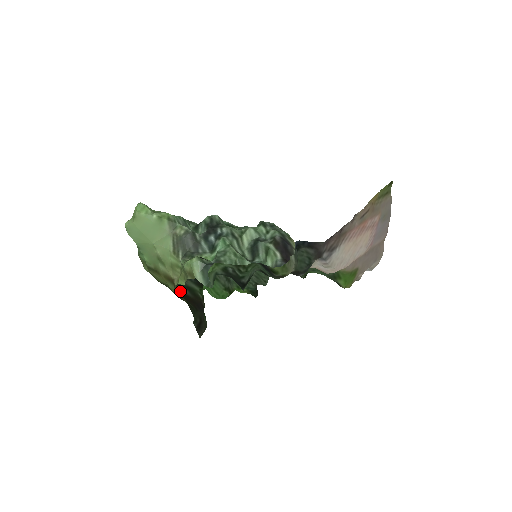
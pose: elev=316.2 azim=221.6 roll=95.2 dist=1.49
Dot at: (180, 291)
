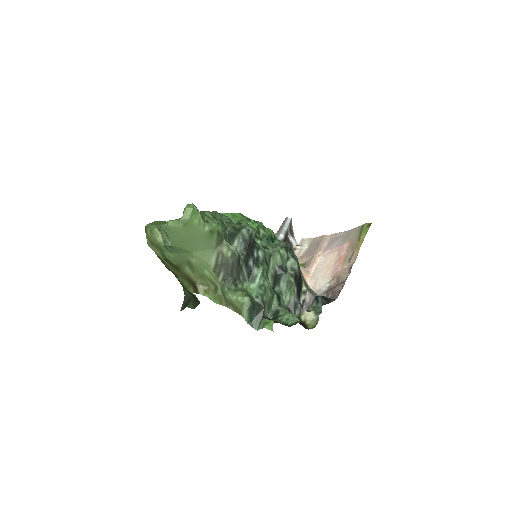
Dot at: occluded
